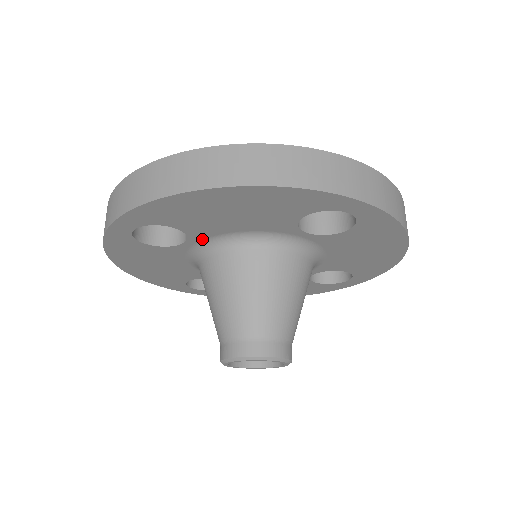
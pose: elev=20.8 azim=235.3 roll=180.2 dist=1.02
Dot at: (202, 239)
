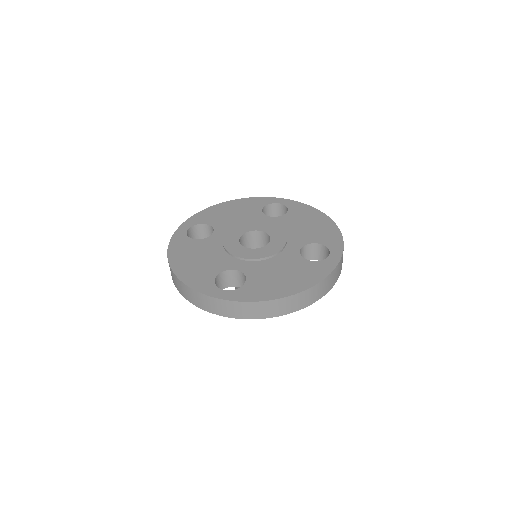
Dot at: occluded
